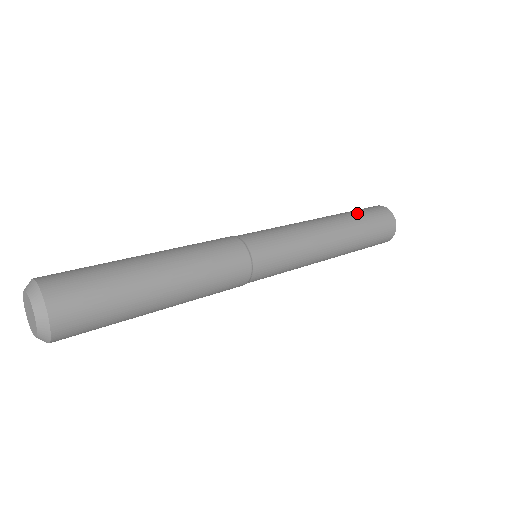
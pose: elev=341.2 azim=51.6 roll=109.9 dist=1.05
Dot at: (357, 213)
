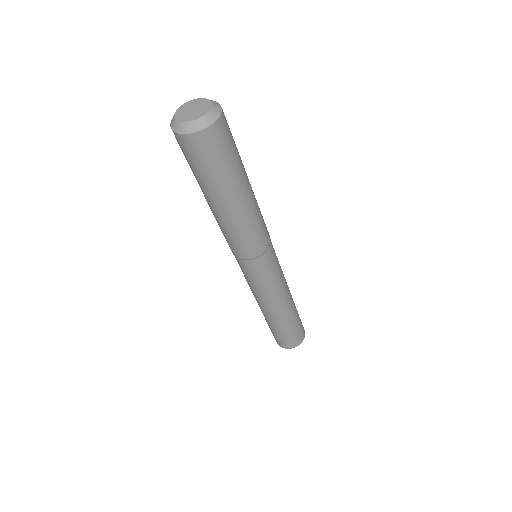
Dot at: occluded
